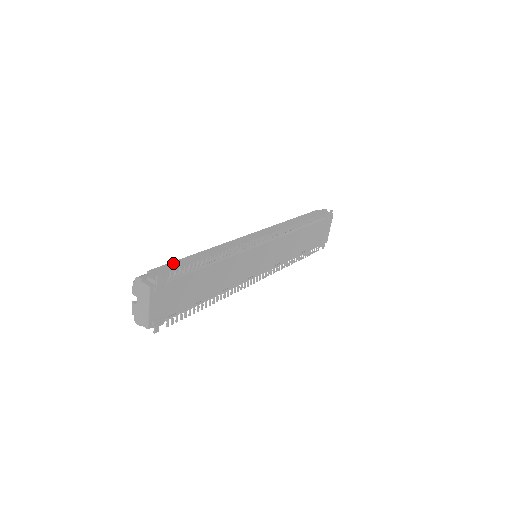
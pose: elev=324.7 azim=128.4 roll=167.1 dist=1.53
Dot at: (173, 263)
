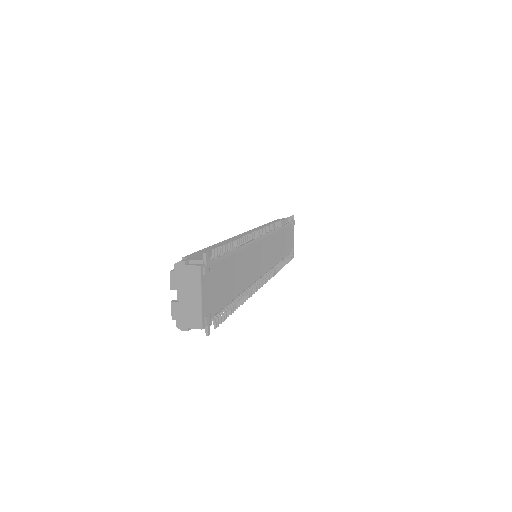
Dot at: (201, 251)
